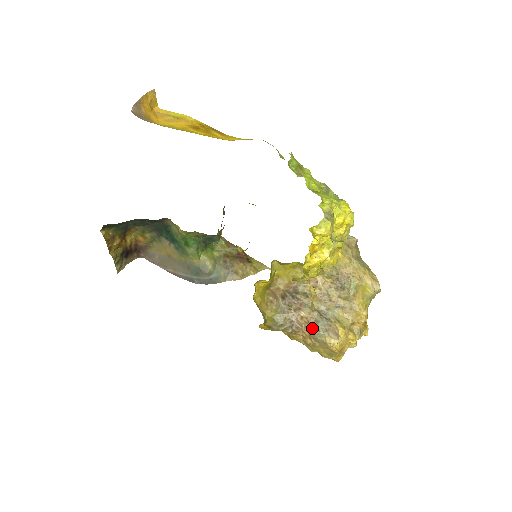
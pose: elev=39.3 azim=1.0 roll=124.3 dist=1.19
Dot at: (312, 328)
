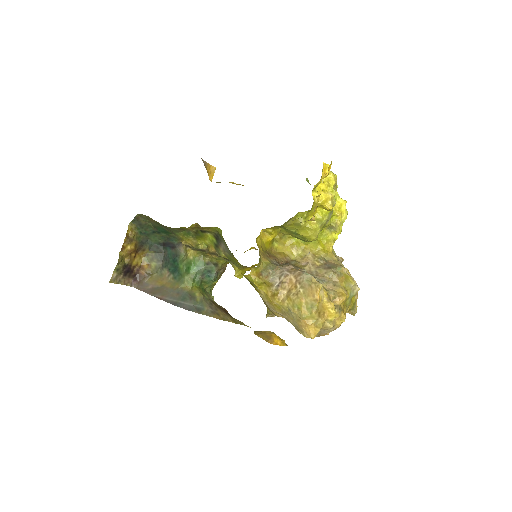
Dot at: (301, 271)
